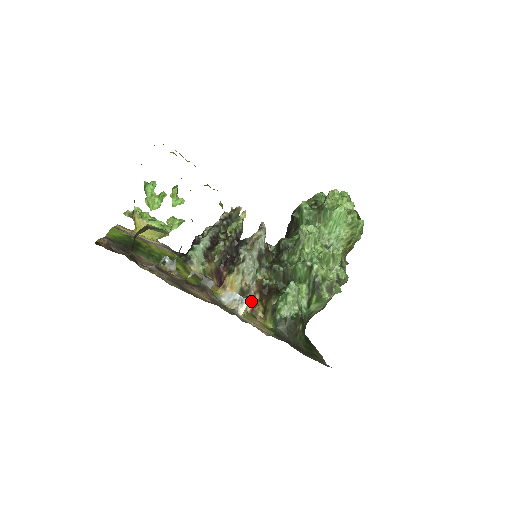
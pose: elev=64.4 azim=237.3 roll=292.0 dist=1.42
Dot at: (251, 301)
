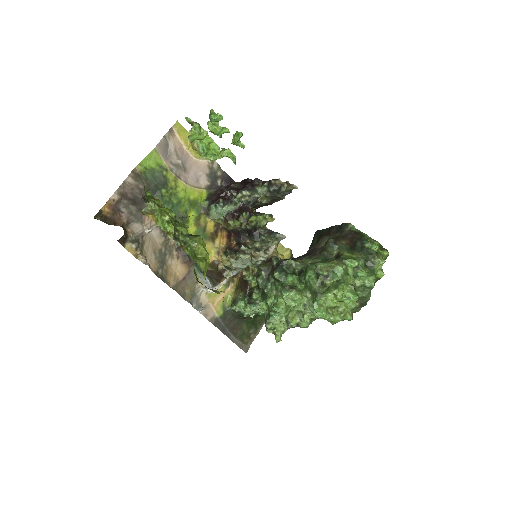
Dot at: (232, 275)
